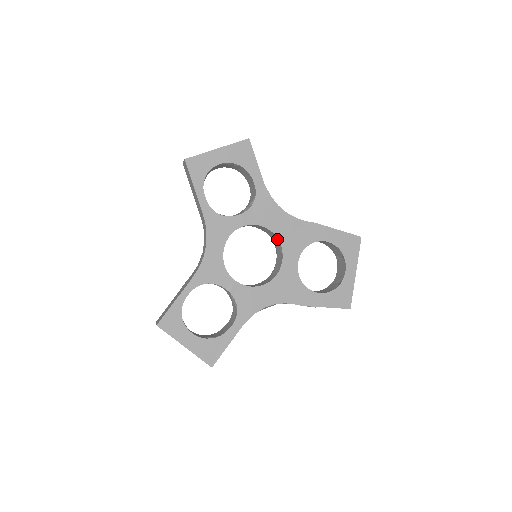
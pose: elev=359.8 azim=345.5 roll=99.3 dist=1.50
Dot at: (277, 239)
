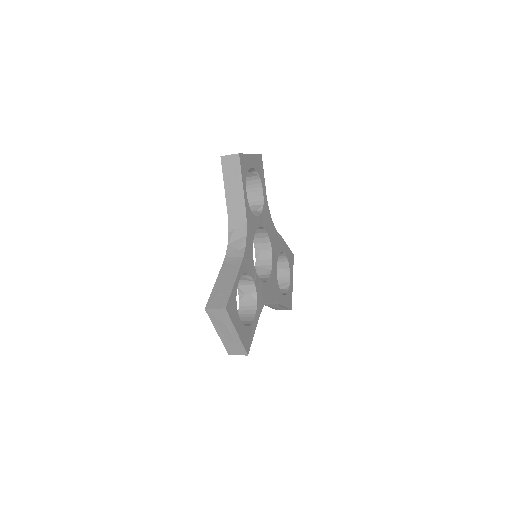
Dot at: (269, 244)
